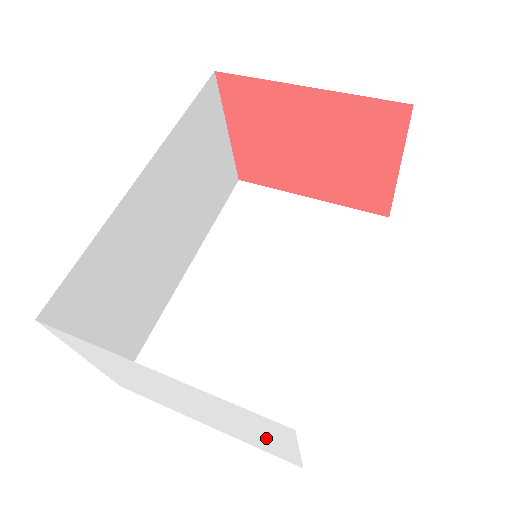
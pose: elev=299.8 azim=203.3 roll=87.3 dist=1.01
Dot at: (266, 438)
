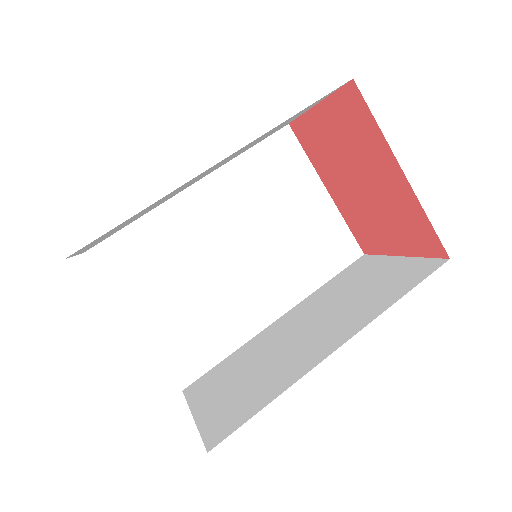
Dot at: occluded
